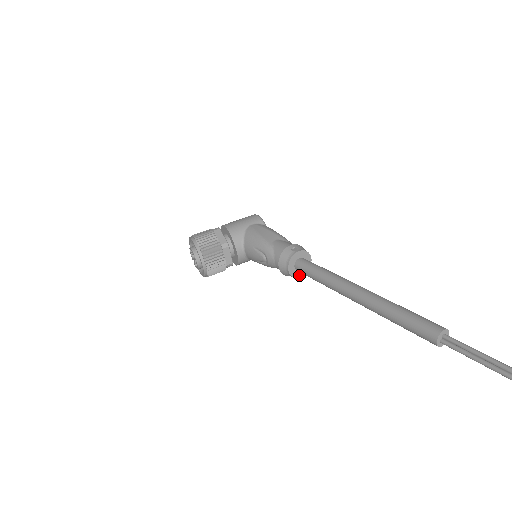
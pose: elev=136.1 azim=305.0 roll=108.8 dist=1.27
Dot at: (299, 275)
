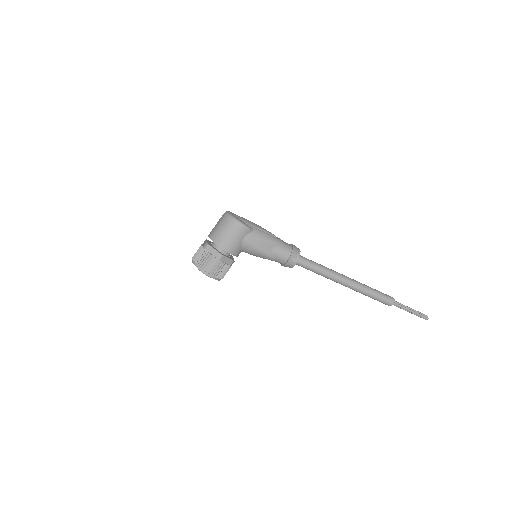
Dot at: occluded
